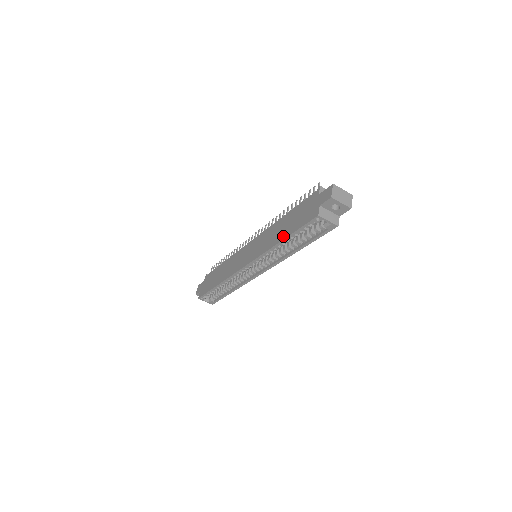
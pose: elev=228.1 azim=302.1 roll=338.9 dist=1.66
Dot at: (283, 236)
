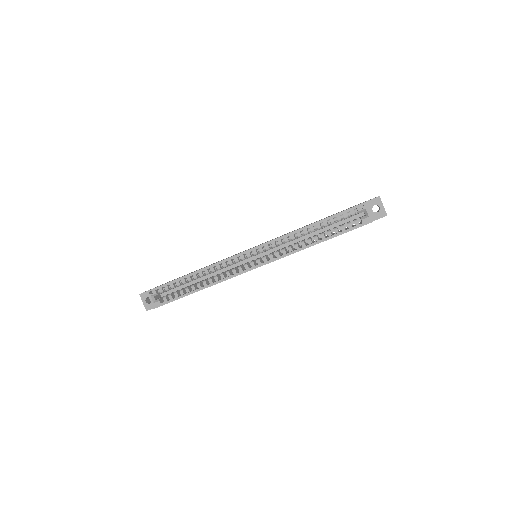
Dot at: (314, 222)
